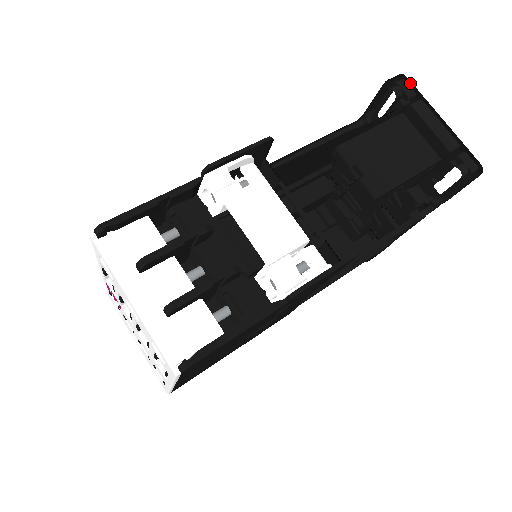
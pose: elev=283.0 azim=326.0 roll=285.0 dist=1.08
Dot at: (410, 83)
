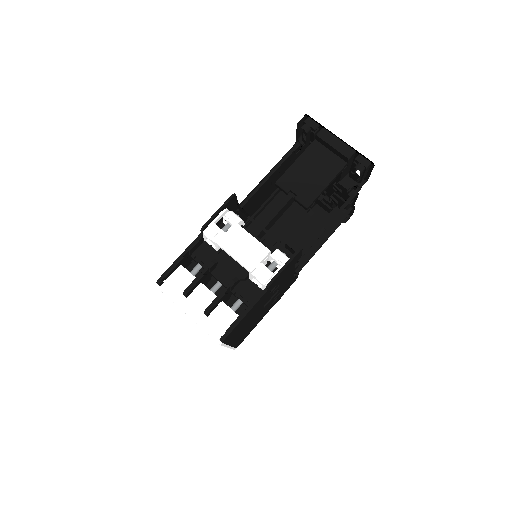
Dot at: (313, 119)
